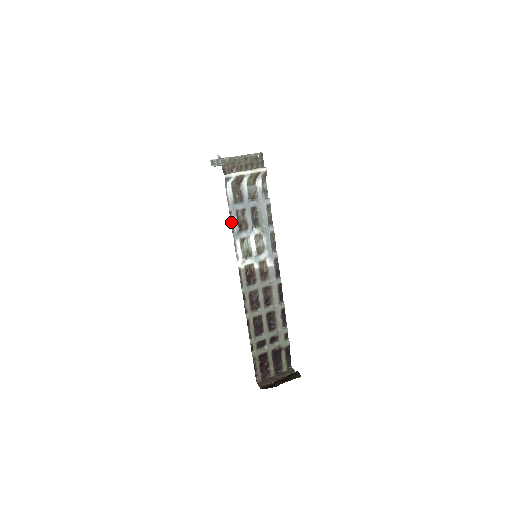
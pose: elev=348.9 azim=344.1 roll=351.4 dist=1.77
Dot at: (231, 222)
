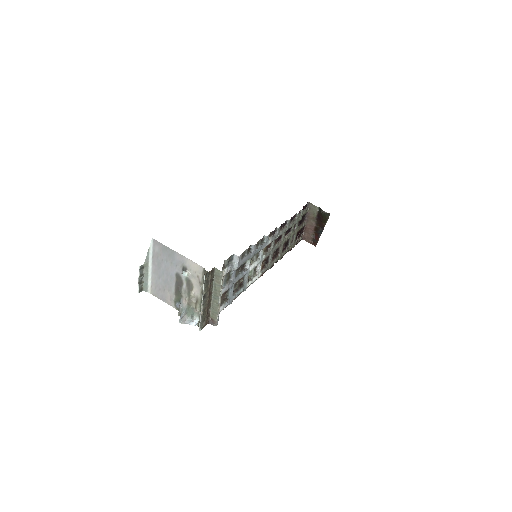
Dot at: occluded
